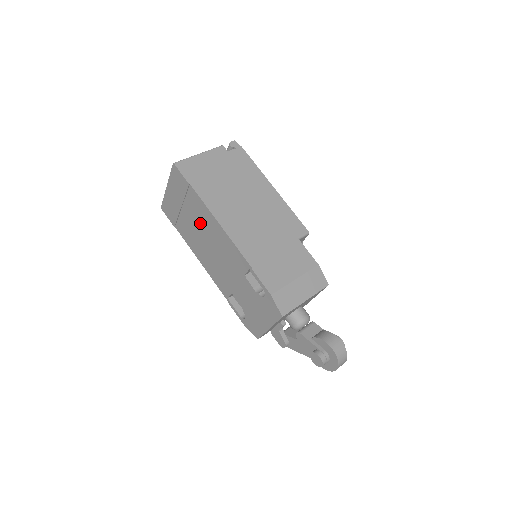
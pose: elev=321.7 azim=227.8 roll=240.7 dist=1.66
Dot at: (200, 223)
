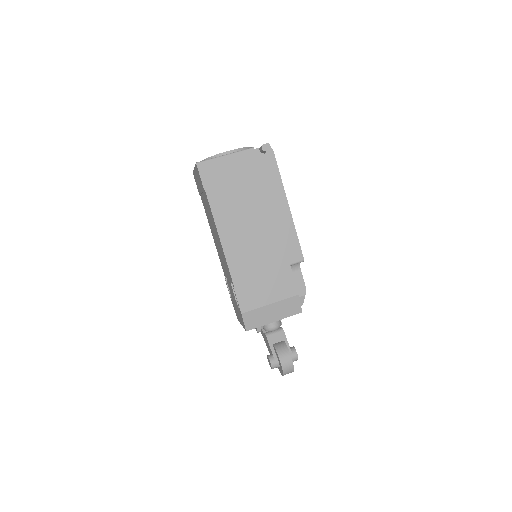
Dot at: occluded
